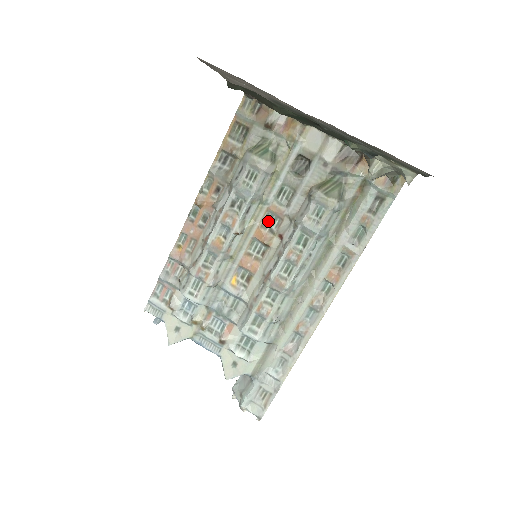
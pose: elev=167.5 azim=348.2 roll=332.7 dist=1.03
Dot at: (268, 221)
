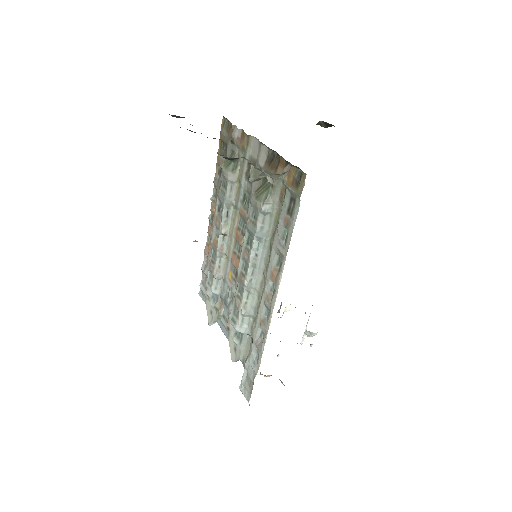
Dot at: (241, 224)
